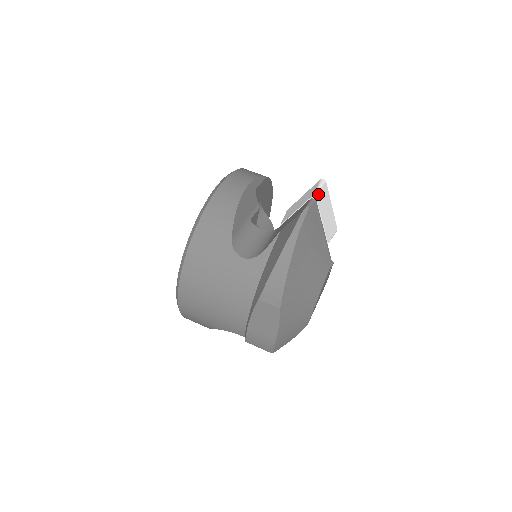
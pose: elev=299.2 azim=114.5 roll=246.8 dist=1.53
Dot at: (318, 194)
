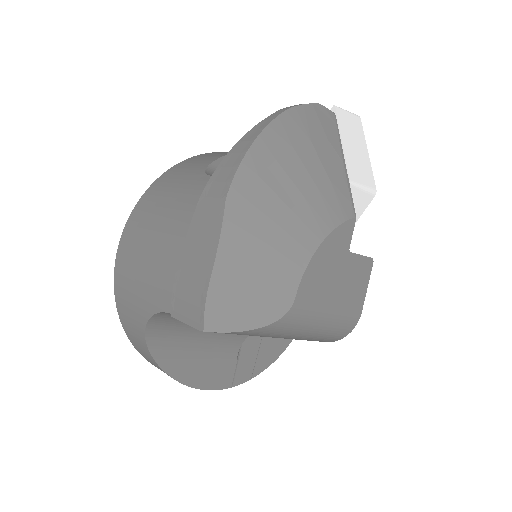
Dot at: (340, 111)
